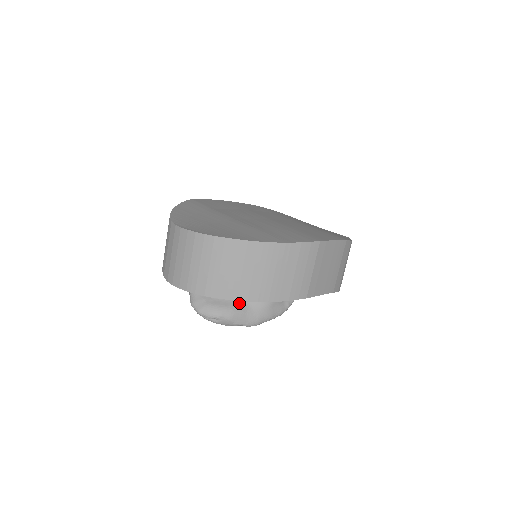
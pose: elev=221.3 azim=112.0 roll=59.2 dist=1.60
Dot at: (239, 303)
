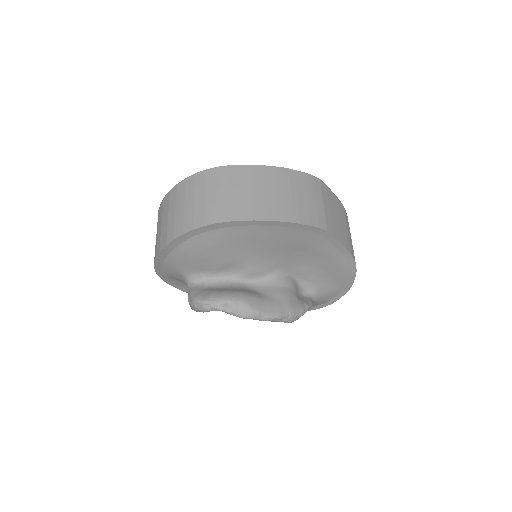
Dot at: (251, 291)
